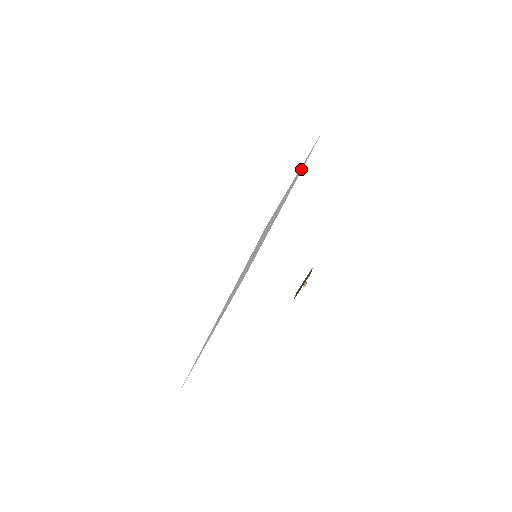
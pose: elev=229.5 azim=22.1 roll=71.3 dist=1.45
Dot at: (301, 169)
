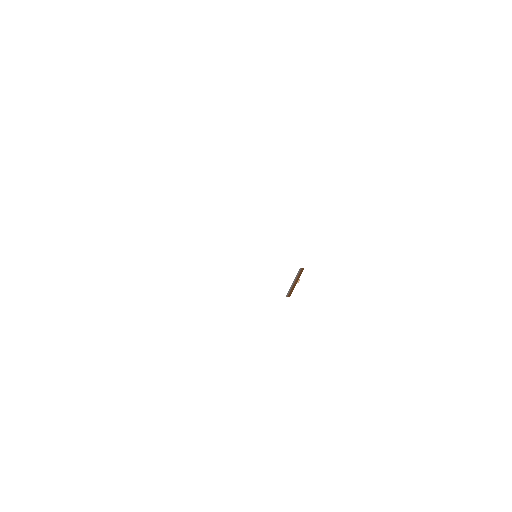
Dot at: occluded
